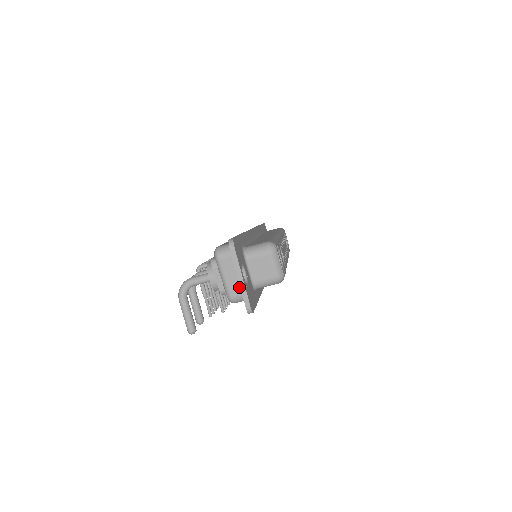
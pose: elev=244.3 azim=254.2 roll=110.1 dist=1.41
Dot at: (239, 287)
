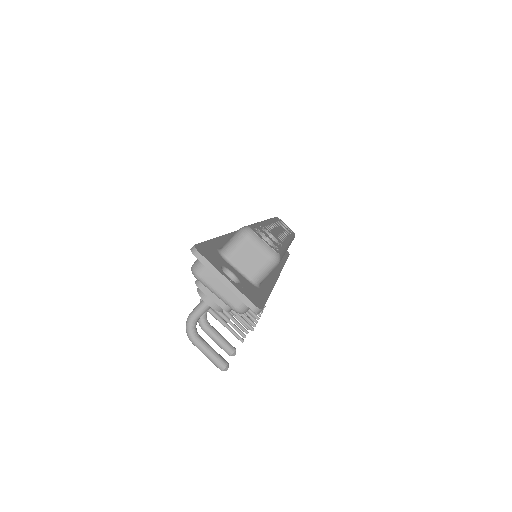
Dot at: occluded
